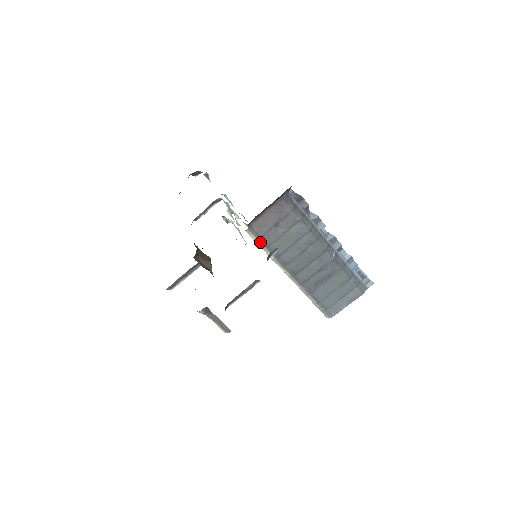
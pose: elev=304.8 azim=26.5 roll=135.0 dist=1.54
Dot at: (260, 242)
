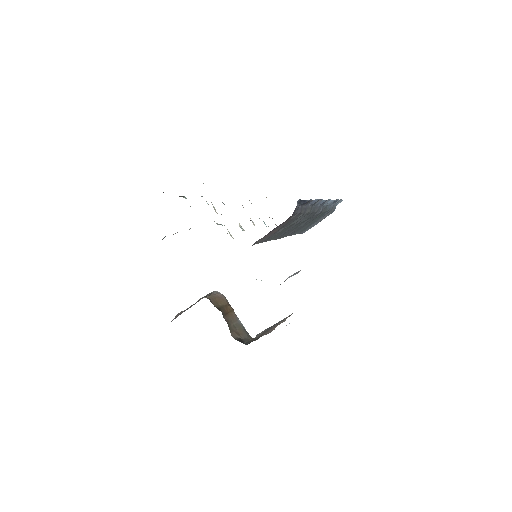
Dot at: occluded
